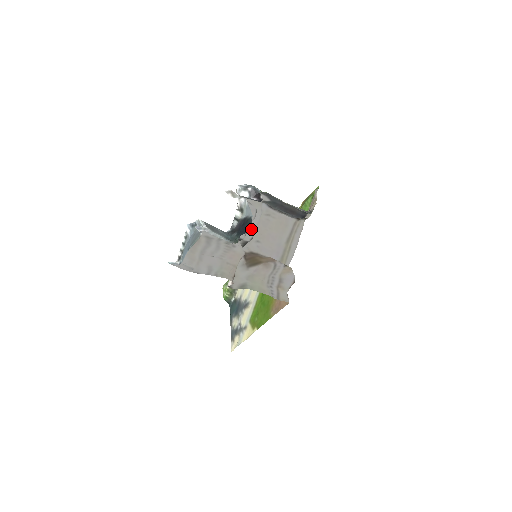
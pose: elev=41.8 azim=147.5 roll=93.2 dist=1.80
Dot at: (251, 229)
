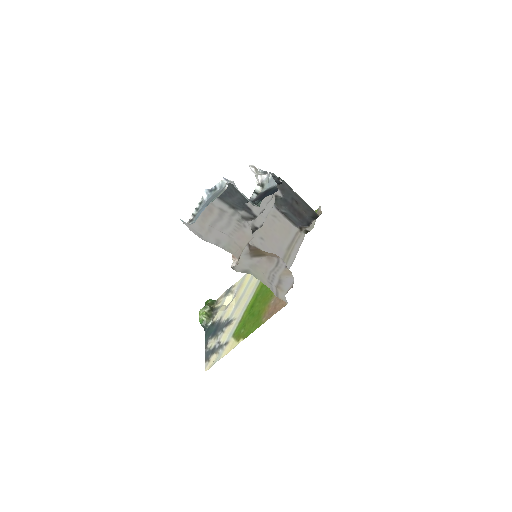
Dot at: (262, 216)
